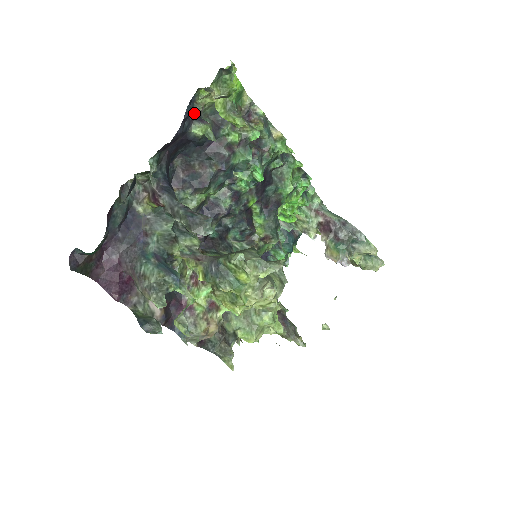
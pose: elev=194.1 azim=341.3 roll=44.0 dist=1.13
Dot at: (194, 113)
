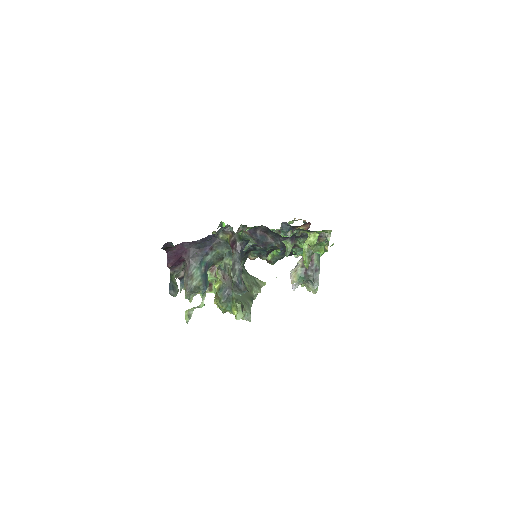
Dot at: (293, 235)
